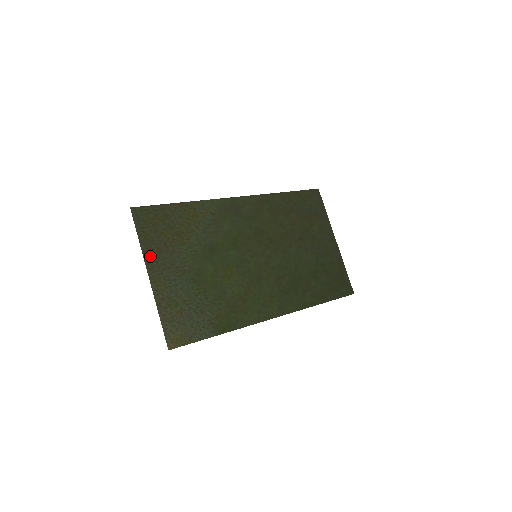
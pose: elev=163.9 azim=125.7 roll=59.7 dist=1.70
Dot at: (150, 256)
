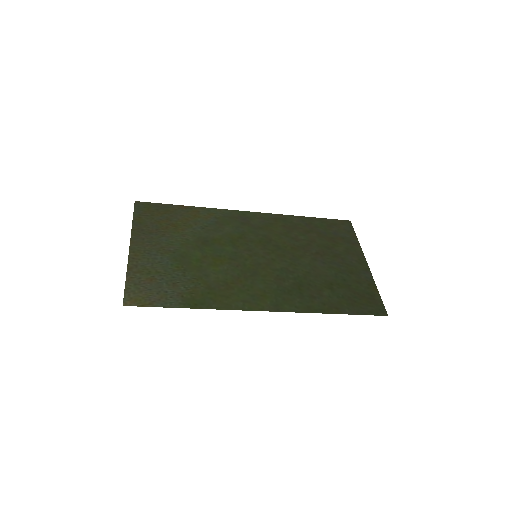
Dot at: (138, 234)
